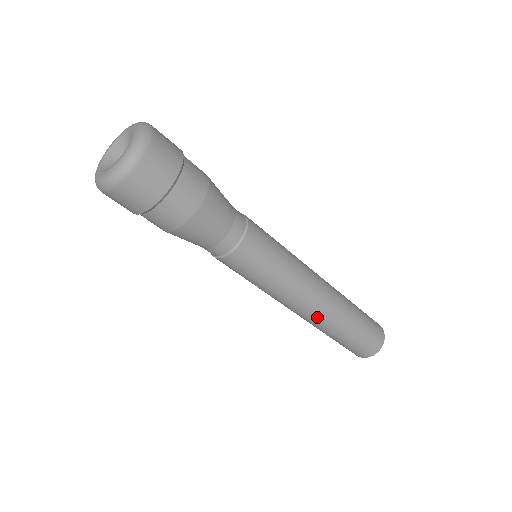
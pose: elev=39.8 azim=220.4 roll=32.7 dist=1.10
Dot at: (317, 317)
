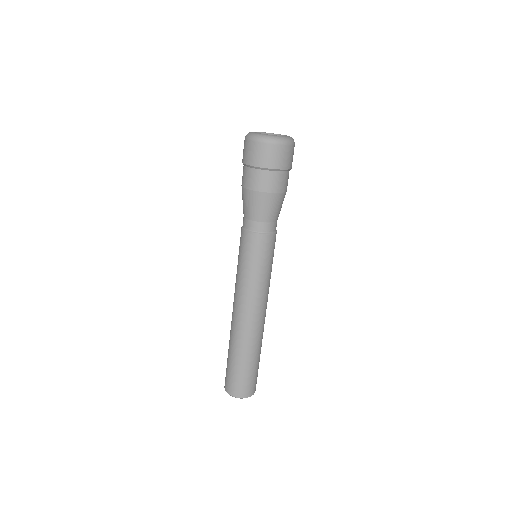
Dot at: (244, 327)
